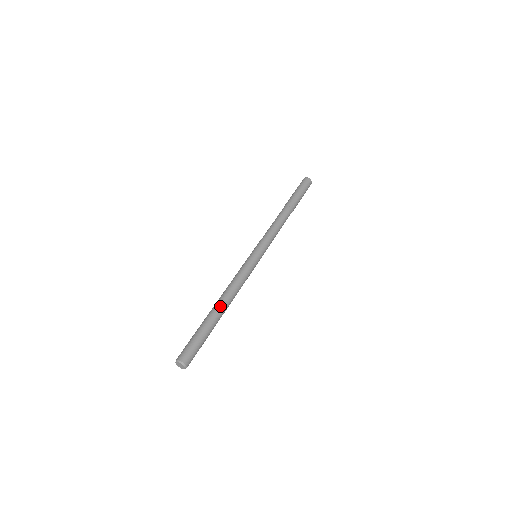
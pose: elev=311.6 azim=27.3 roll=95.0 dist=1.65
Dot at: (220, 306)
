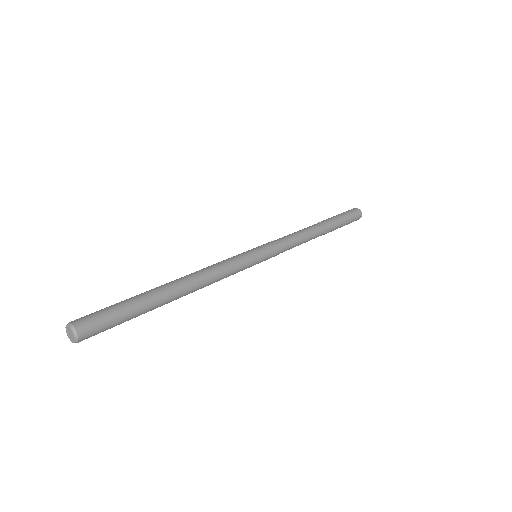
Dot at: occluded
